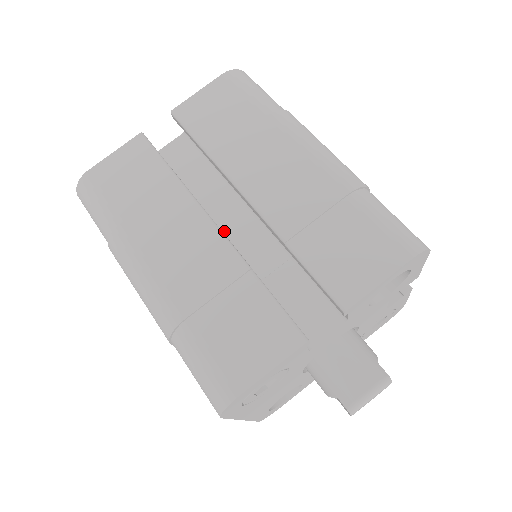
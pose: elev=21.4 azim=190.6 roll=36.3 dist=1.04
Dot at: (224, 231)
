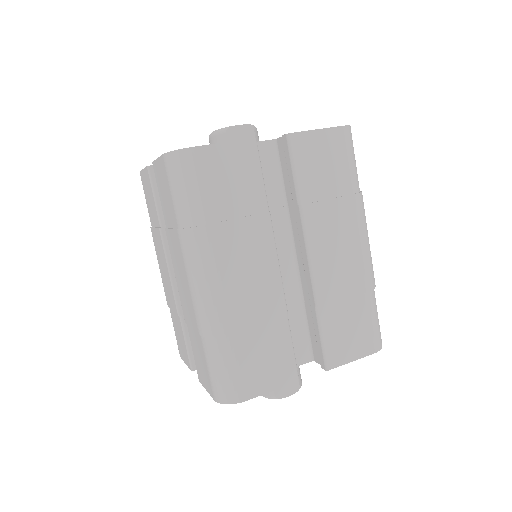
Dot at: occluded
